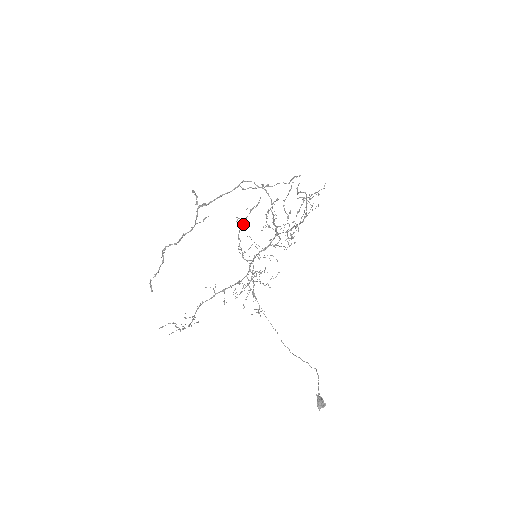
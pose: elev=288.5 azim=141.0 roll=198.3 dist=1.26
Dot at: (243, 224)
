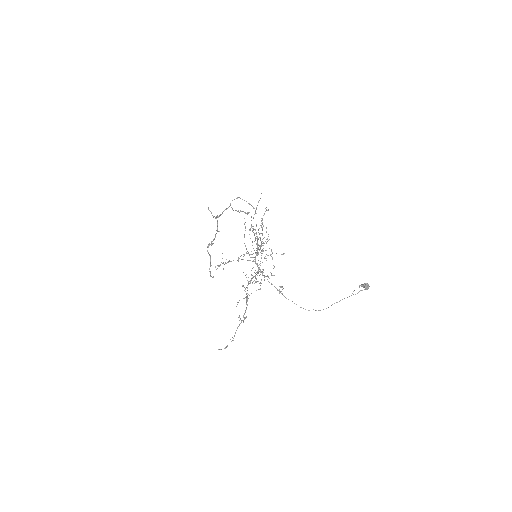
Dot at: (226, 263)
